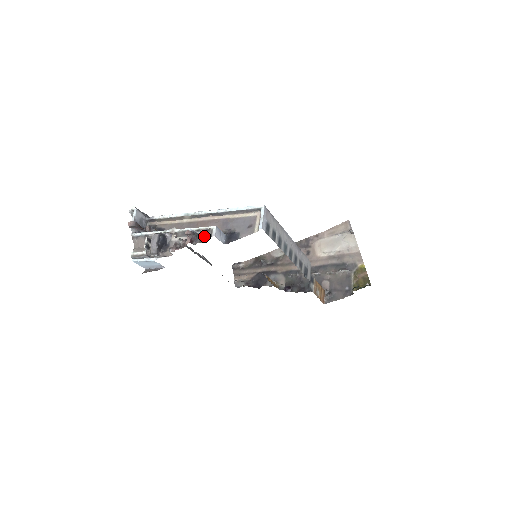
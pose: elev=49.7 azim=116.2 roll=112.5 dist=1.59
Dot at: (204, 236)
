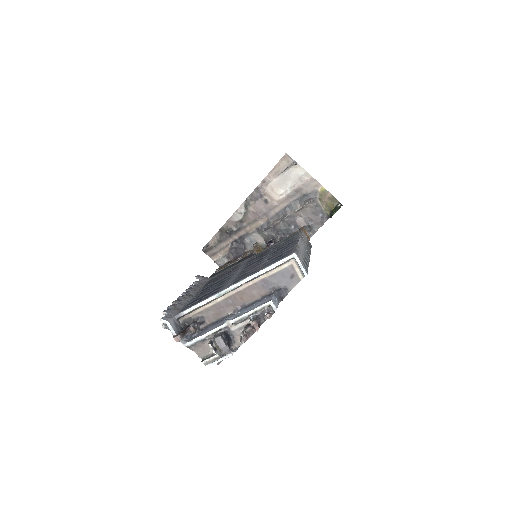
Dot at: (264, 313)
